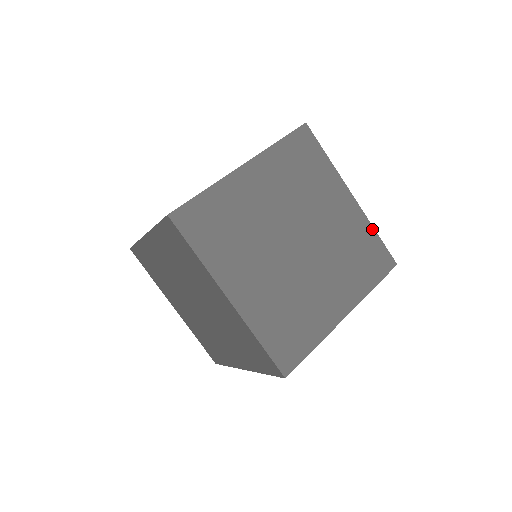
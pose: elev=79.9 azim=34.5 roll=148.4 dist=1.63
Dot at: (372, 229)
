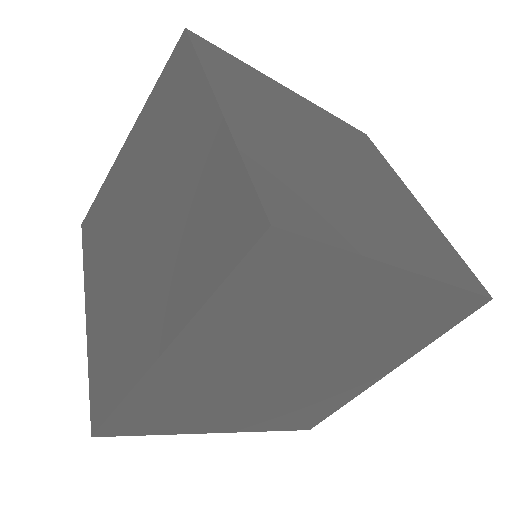
Dot at: (447, 242)
